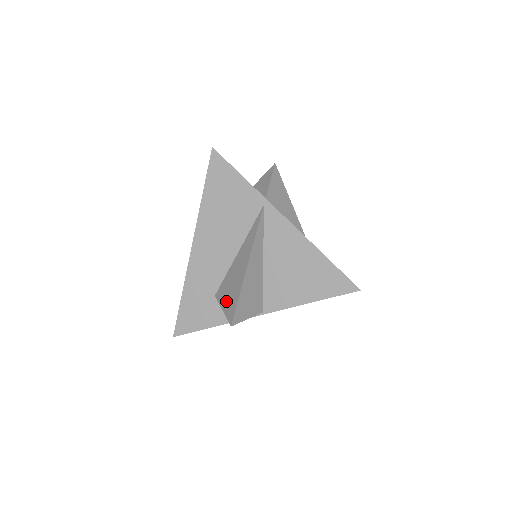
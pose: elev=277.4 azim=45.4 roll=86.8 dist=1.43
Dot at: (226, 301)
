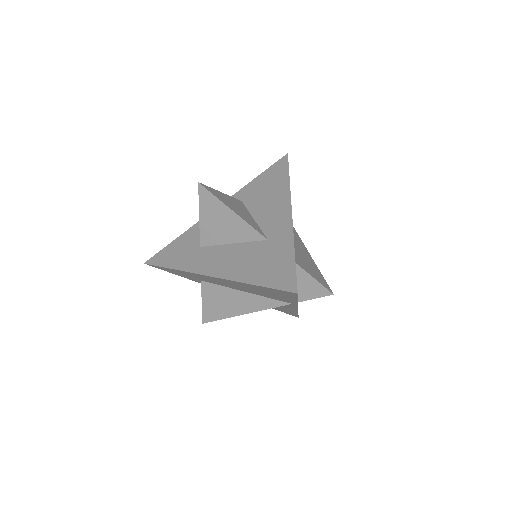
Dot at: (209, 304)
